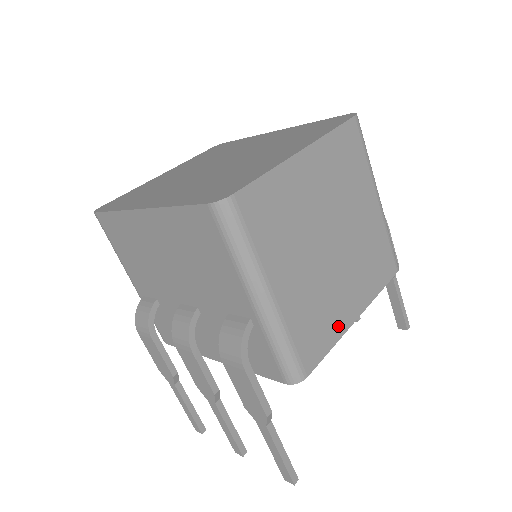
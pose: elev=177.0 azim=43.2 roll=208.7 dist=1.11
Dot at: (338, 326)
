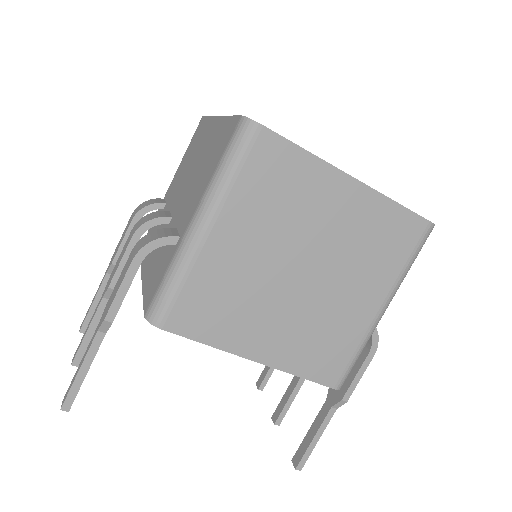
Dot at: (232, 338)
